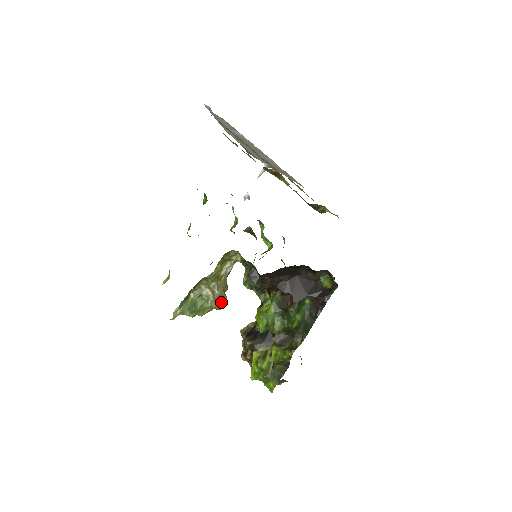
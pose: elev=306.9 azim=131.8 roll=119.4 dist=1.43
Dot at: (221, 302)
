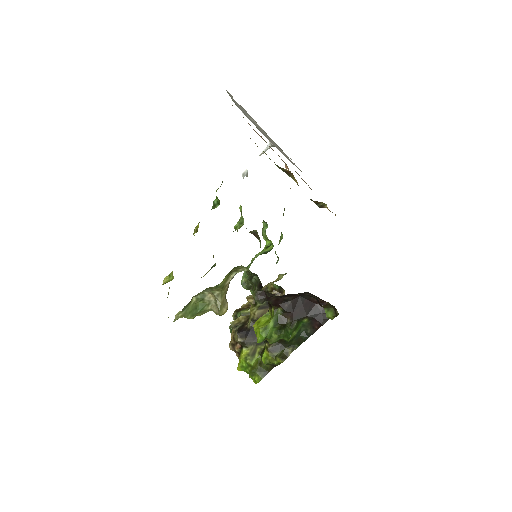
Dot at: (223, 309)
